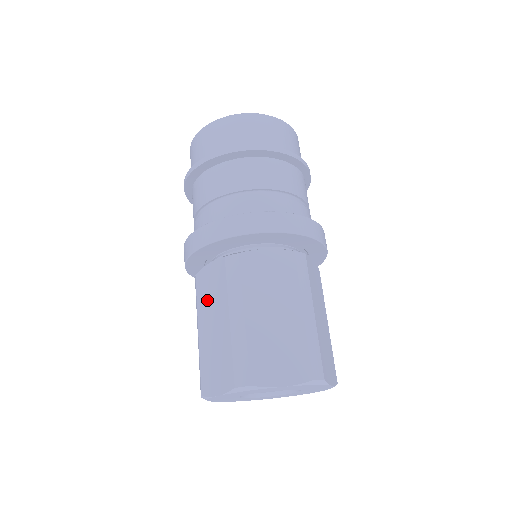
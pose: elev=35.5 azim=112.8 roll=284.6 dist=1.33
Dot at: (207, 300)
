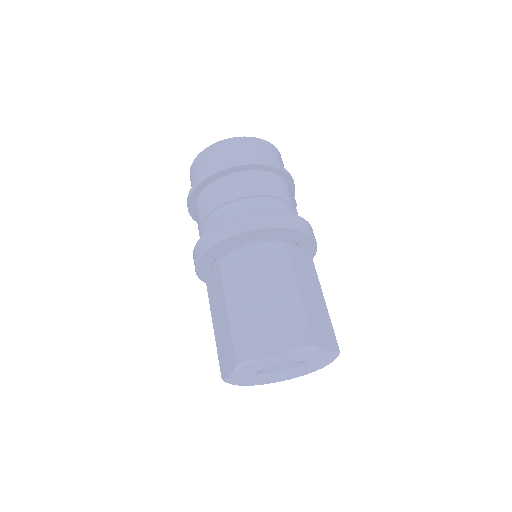
Dot at: (214, 300)
